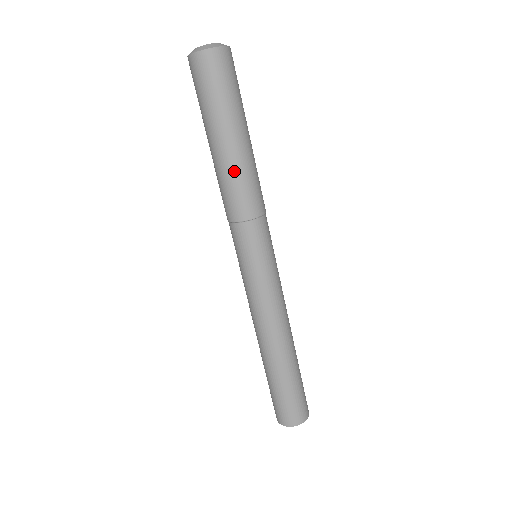
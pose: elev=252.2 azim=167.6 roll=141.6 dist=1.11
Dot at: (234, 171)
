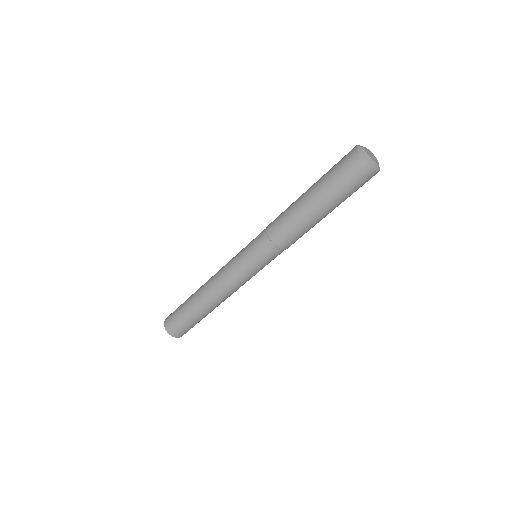
Dot at: (309, 227)
